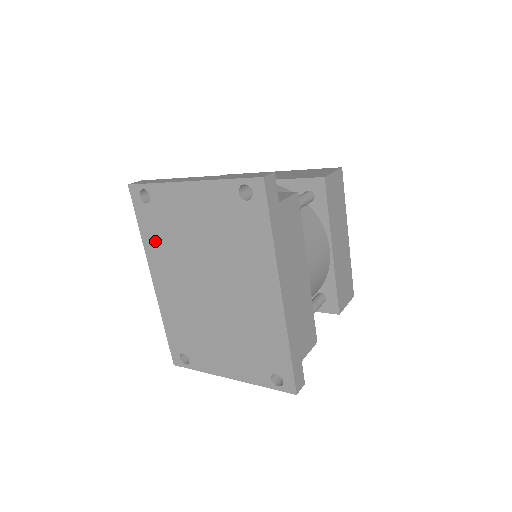
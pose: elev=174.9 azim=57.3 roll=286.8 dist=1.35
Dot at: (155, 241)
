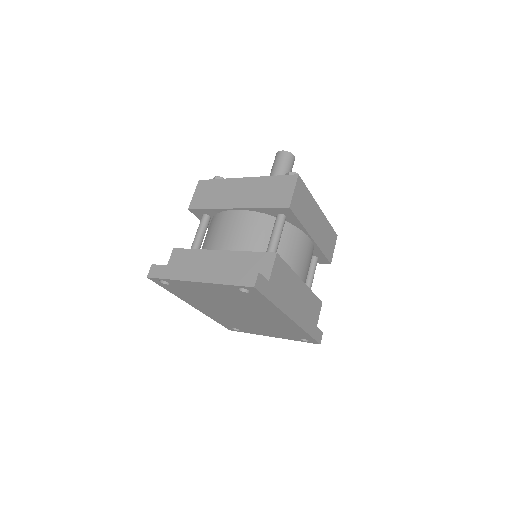
Dot at: (185, 296)
